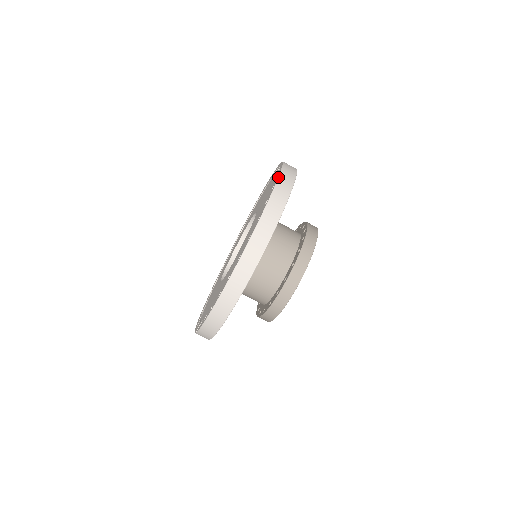
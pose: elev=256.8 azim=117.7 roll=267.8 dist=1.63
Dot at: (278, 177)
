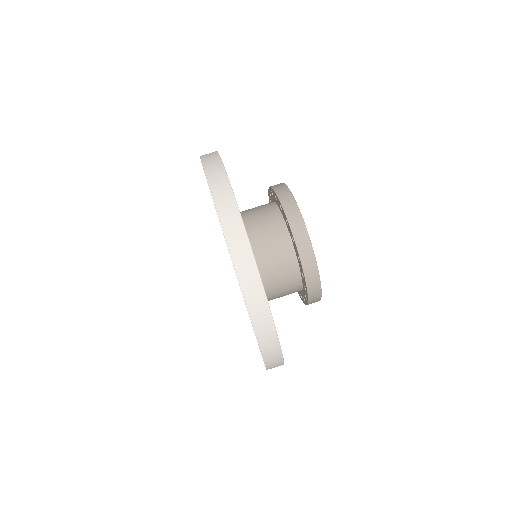
Dot at: (216, 211)
